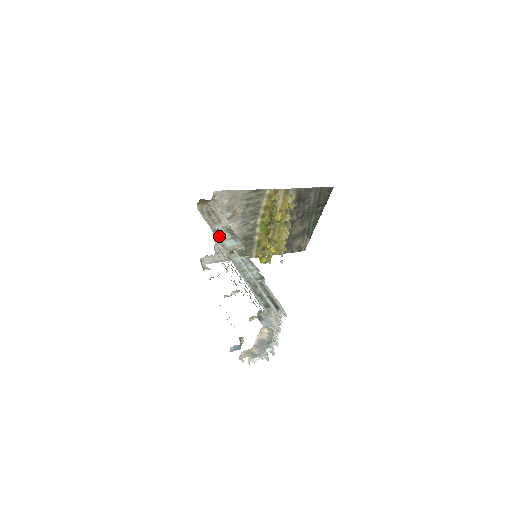
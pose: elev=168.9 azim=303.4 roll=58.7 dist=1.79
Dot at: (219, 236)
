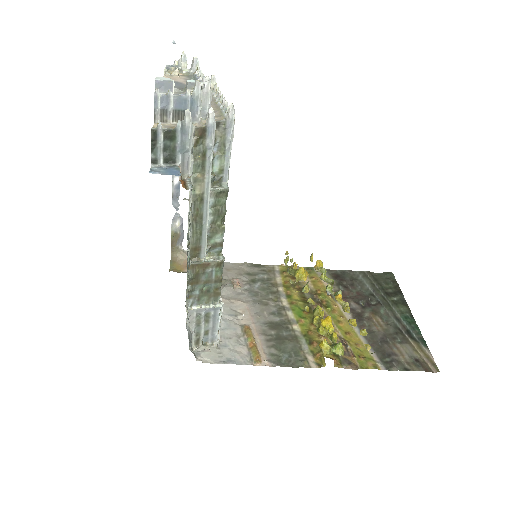
Dot at: occluded
